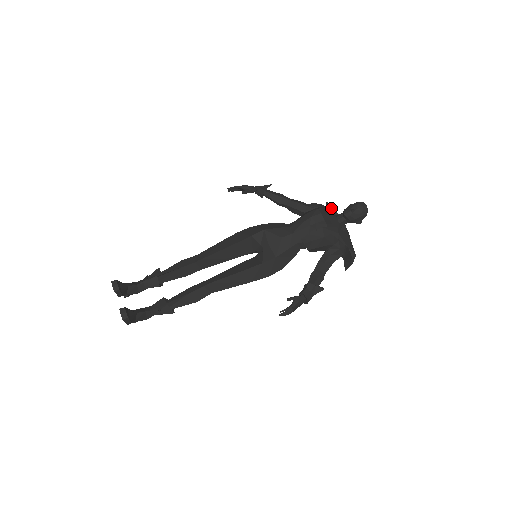
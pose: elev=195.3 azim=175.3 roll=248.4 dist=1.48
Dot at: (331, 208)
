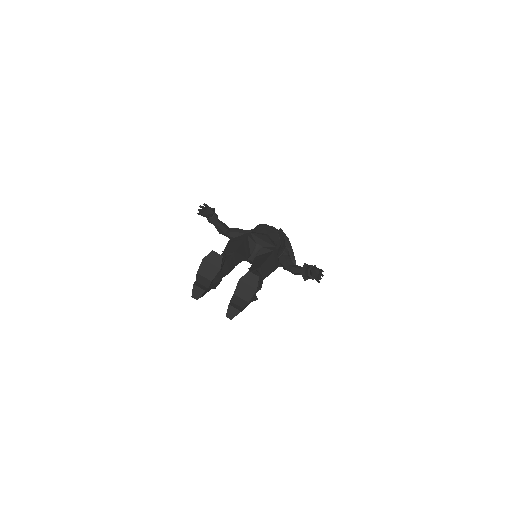
Dot at: occluded
